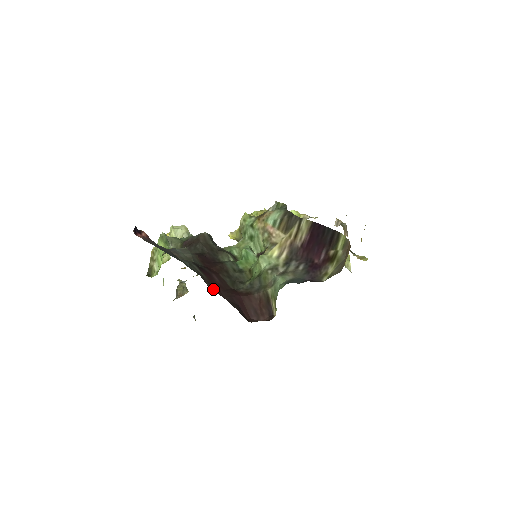
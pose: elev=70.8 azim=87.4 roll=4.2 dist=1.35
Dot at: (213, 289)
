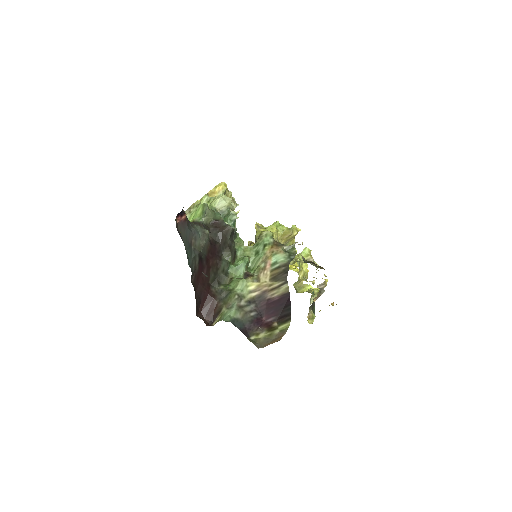
Dot at: (194, 282)
